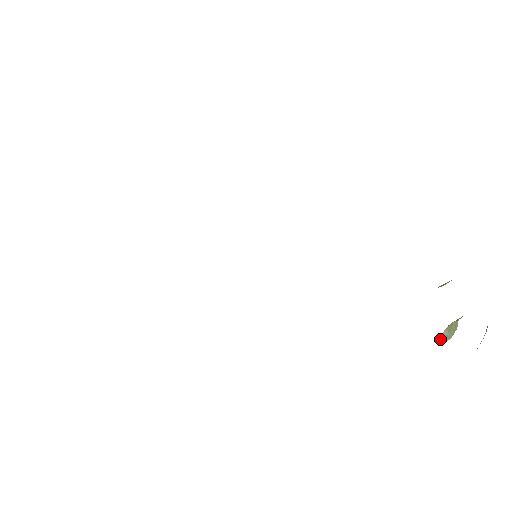
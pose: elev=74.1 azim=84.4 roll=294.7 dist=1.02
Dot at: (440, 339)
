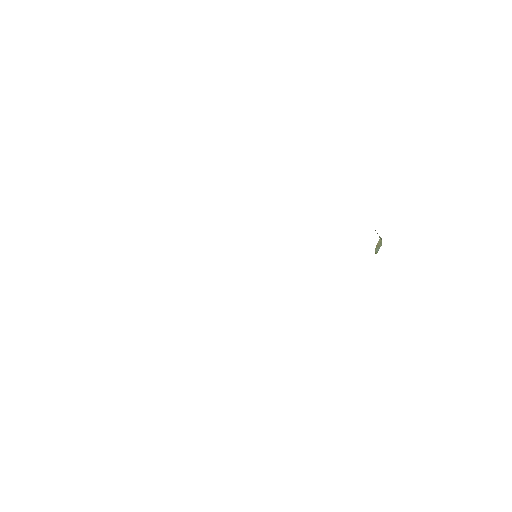
Dot at: (376, 252)
